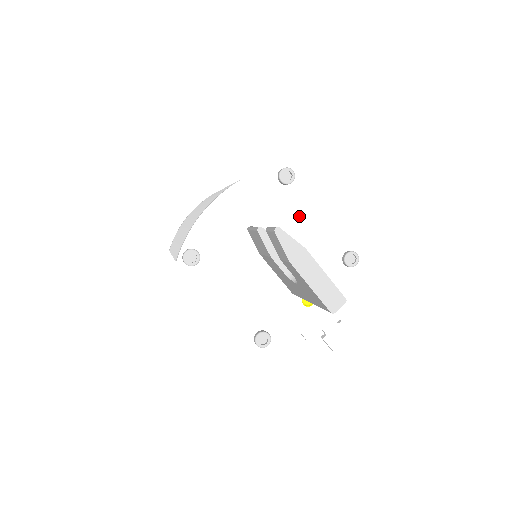
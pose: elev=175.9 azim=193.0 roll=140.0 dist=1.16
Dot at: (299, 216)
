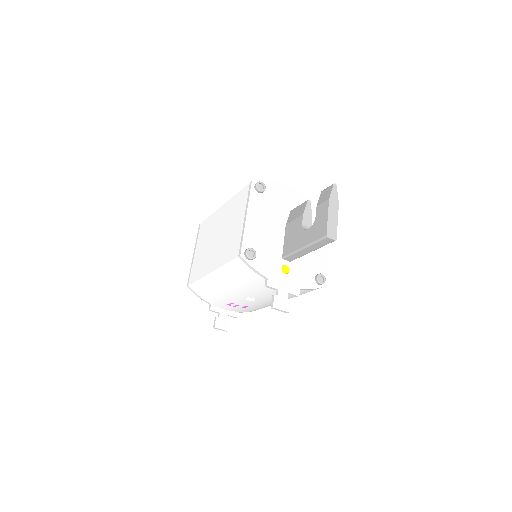
Dot at: occluded
